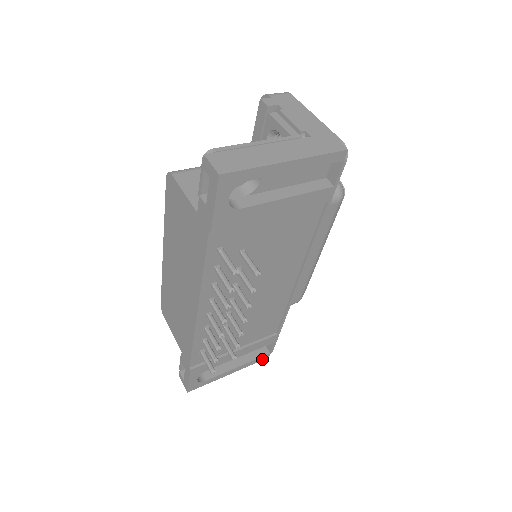
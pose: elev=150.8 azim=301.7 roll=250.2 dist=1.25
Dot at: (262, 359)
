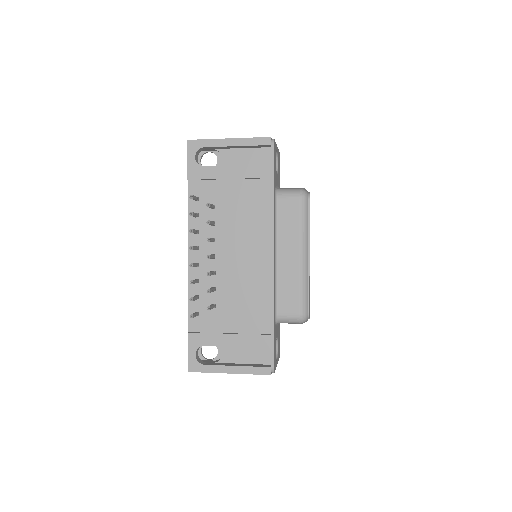
Dot at: (263, 373)
